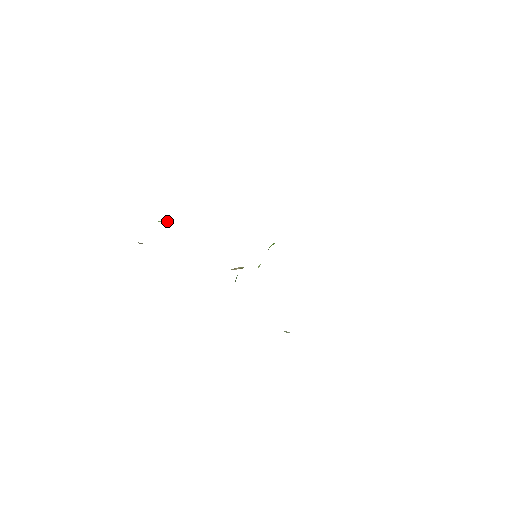
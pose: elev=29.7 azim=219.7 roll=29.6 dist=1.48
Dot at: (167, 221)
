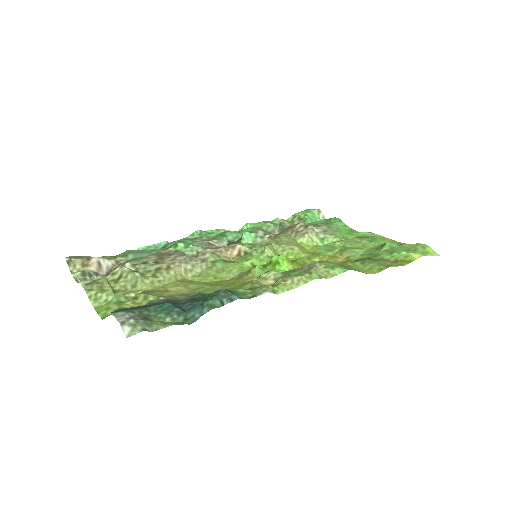
Dot at: (126, 273)
